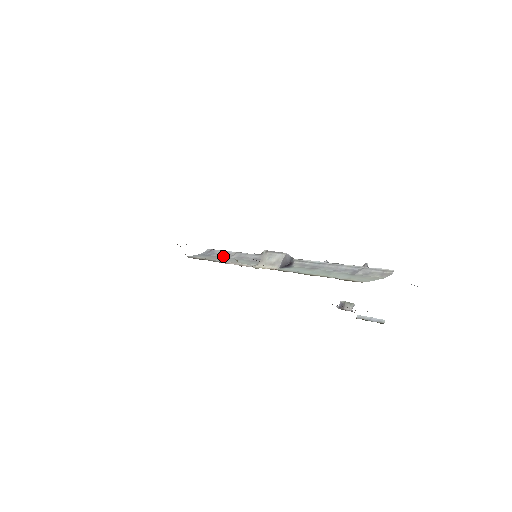
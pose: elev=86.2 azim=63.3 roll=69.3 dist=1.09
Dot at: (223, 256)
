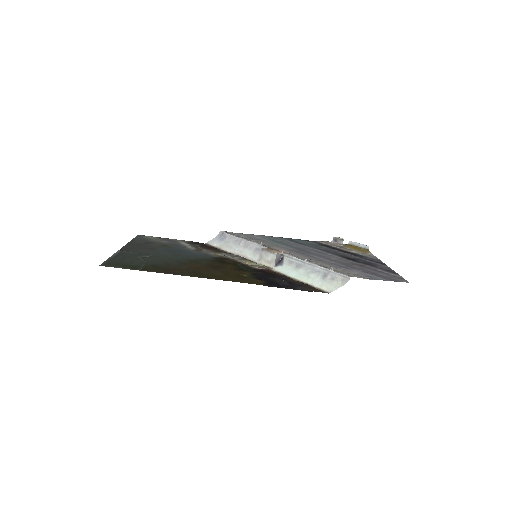
Dot at: (233, 242)
